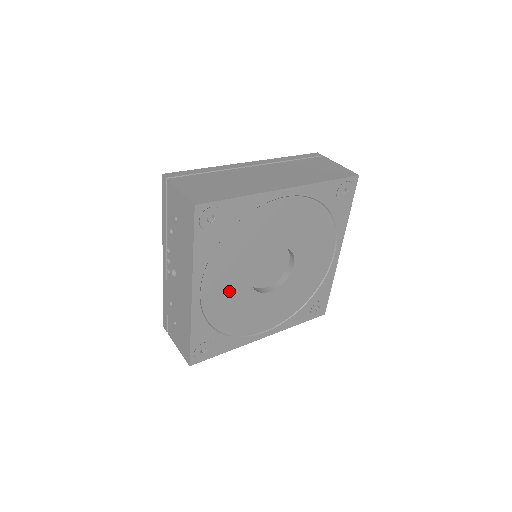
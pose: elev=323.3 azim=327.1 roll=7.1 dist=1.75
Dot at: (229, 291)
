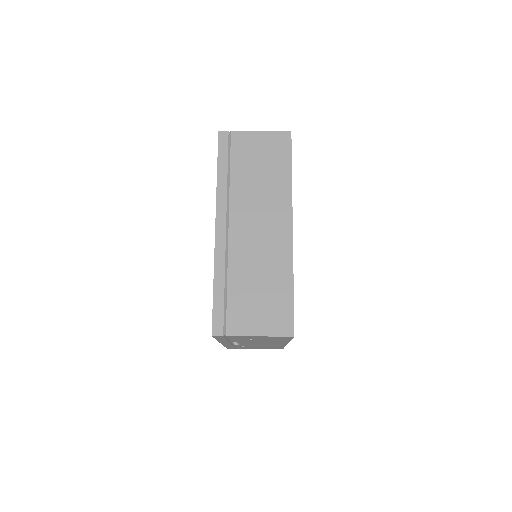
Dot at: occluded
